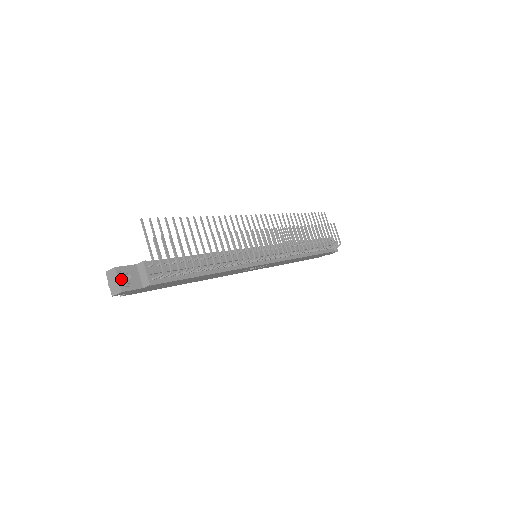
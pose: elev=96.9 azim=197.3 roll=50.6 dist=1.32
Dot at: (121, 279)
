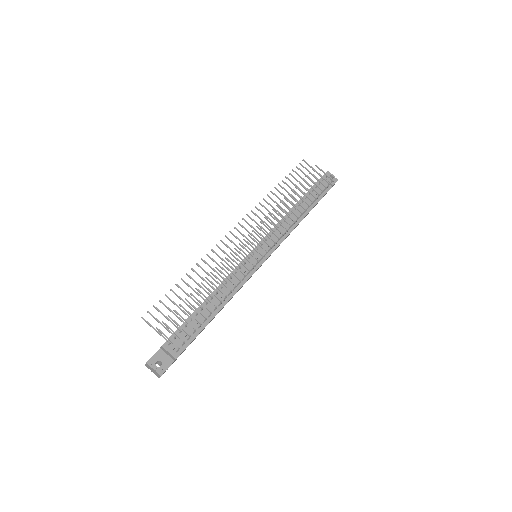
Dot at: (155, 368)
